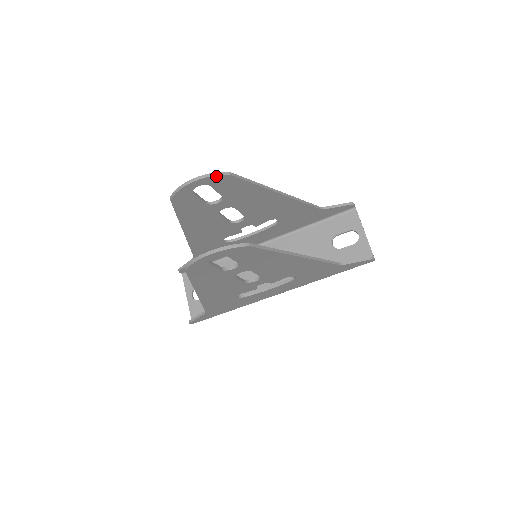
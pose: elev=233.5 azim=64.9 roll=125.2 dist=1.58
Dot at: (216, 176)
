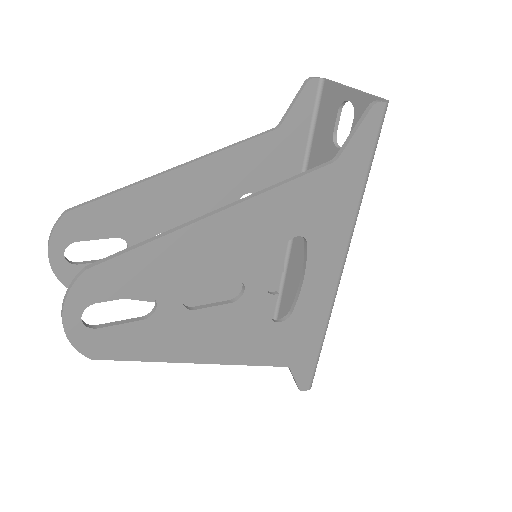
Dot at: (57, 228)
